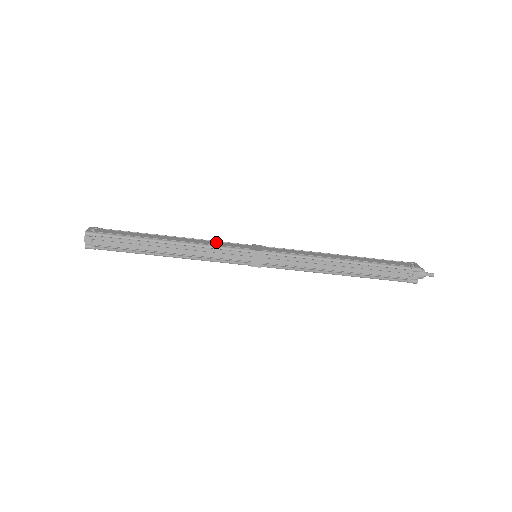
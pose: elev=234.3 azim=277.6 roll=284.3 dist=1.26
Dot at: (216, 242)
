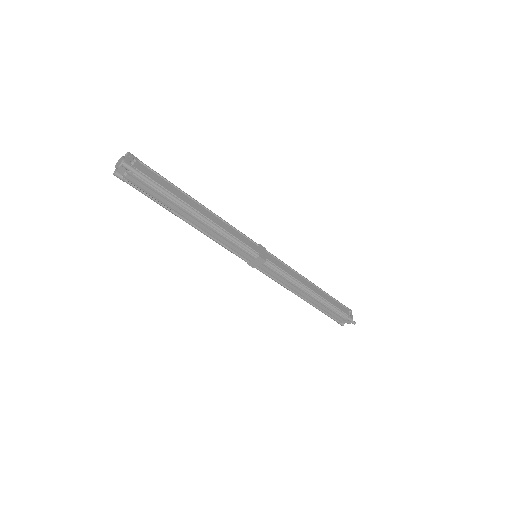
Dot at: (234, 230)
